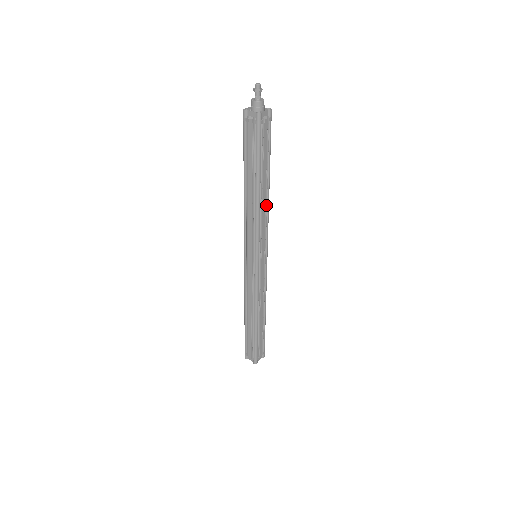
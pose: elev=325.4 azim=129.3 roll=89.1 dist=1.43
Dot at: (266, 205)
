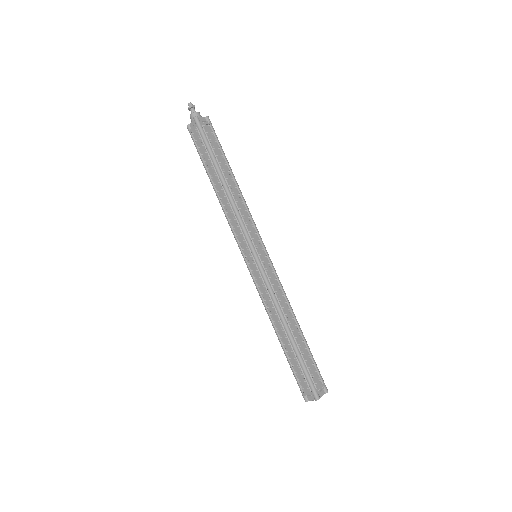
Dot at: (240, 197)
